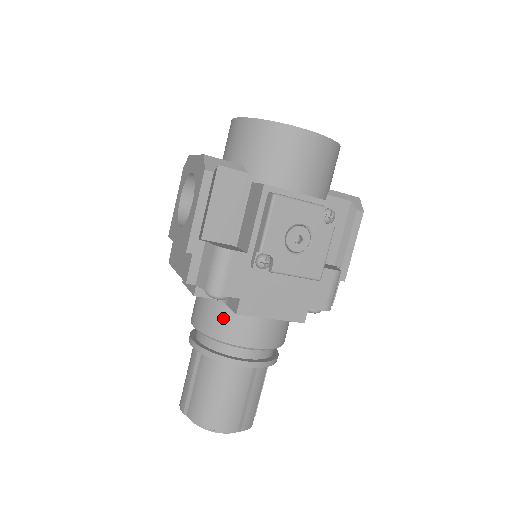
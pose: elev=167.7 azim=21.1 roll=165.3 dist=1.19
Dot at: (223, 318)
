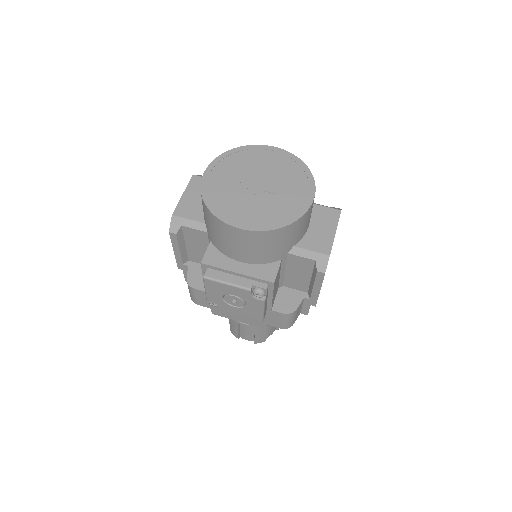
Dot at: occluded
